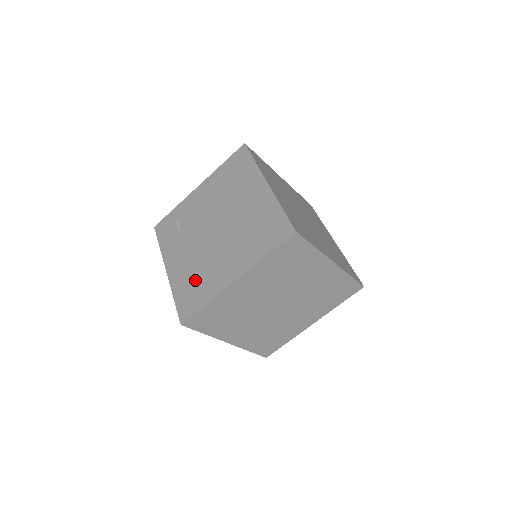
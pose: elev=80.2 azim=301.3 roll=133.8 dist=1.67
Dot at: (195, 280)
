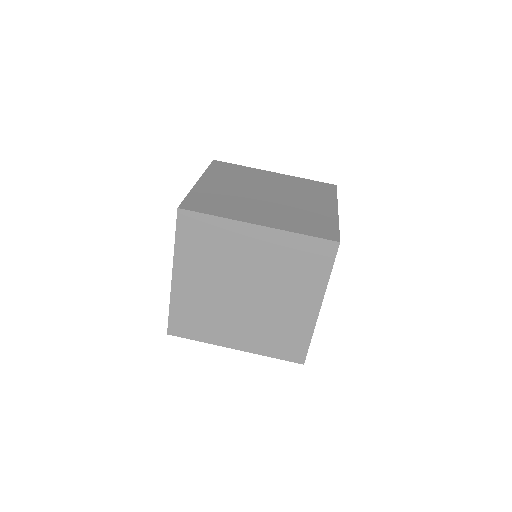
Dot at: occluded
